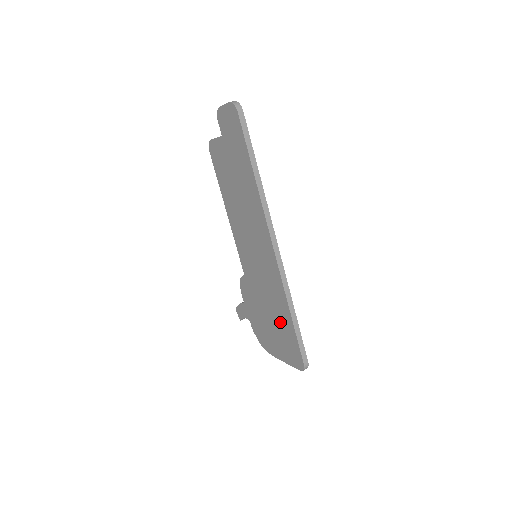
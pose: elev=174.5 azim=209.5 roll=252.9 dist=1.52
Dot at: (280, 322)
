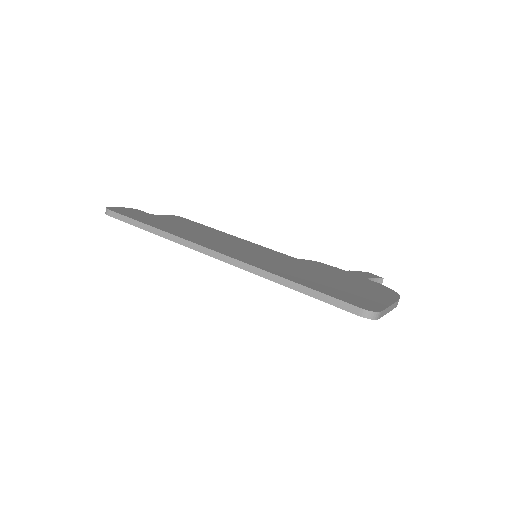
Dot at: occluded
